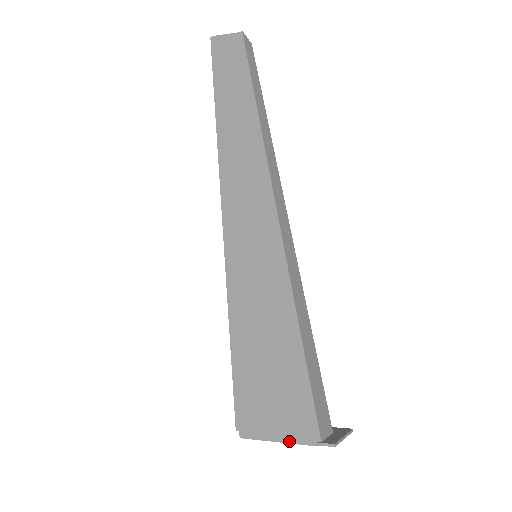
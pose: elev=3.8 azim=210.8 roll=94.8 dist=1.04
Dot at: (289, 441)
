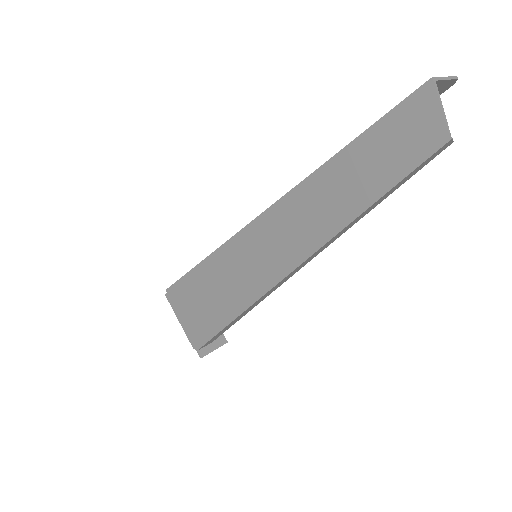
Dot at: (184, 330)
